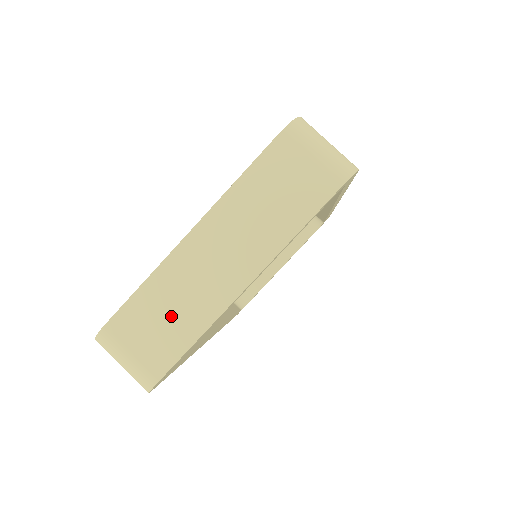
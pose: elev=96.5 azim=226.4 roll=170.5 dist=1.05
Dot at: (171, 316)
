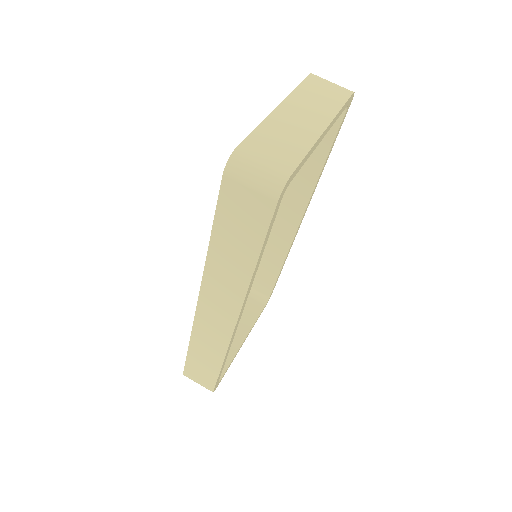
Dot at: (284, 142)
